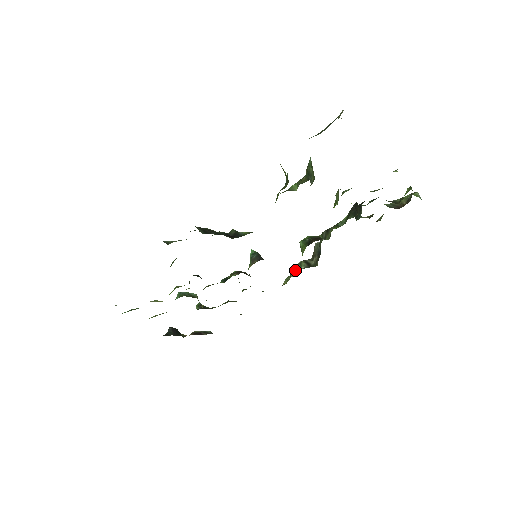
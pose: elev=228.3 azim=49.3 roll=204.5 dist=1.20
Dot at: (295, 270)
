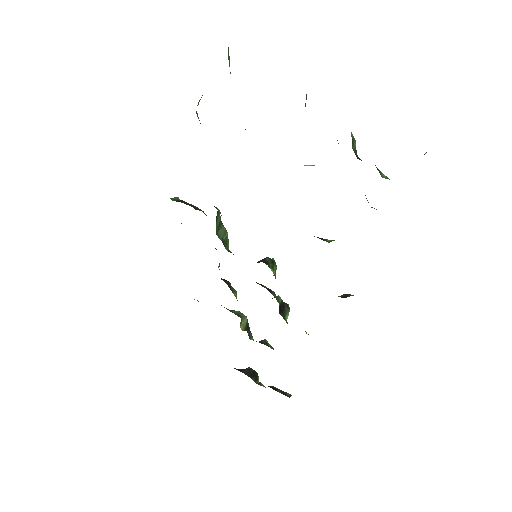
Dot at: occluded
